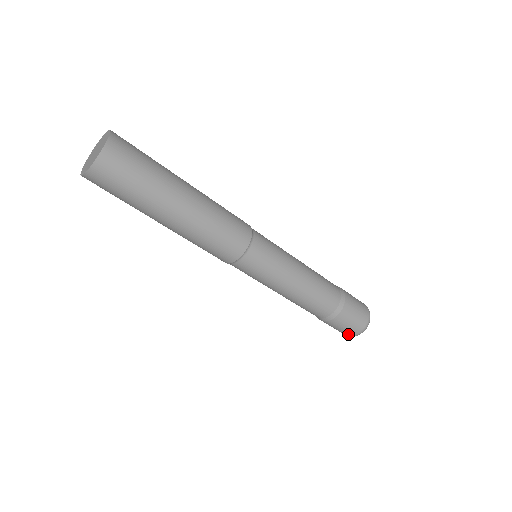
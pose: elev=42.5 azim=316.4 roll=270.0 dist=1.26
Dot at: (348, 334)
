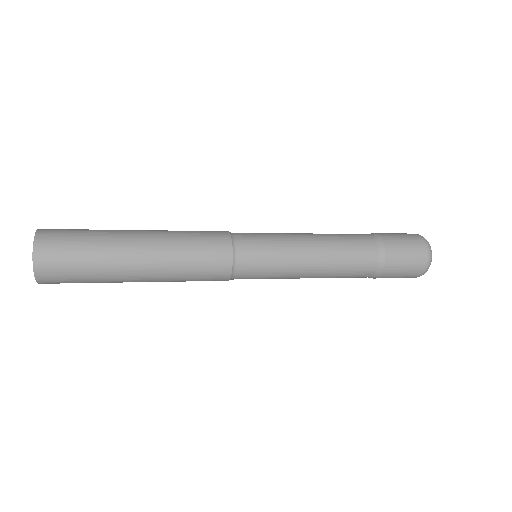
Dot at: (416, 275)
